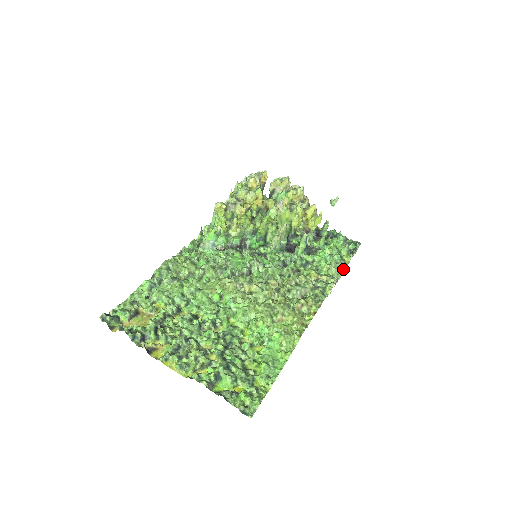
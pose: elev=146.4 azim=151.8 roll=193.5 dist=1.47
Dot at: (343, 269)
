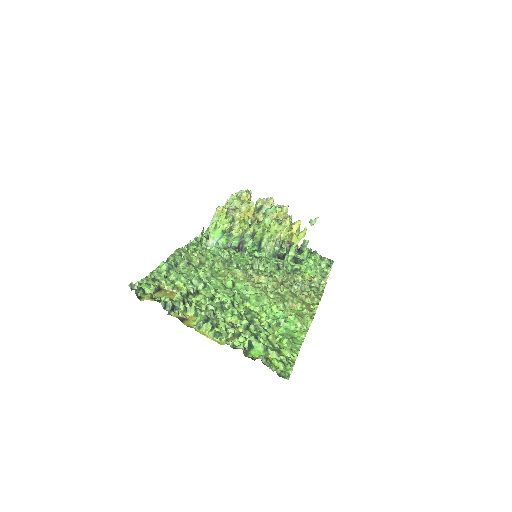
Dot at: (327, 277)
